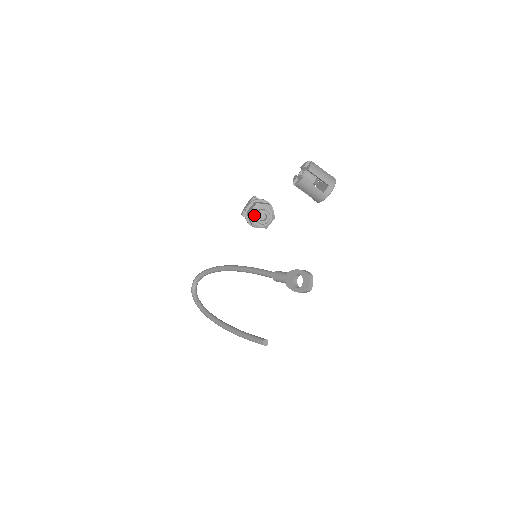
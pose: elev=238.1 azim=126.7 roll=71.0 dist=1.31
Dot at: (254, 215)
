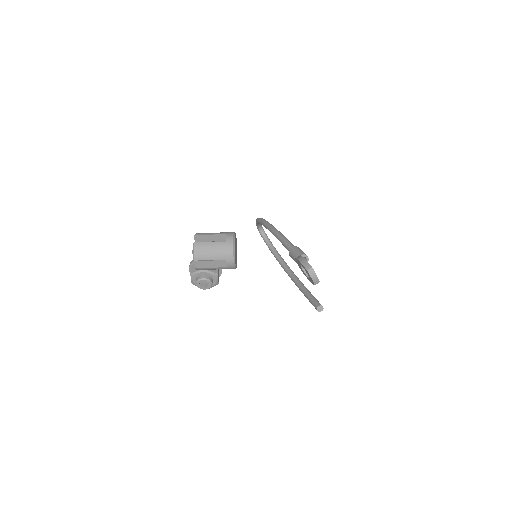
Dot at: (197, 283)
